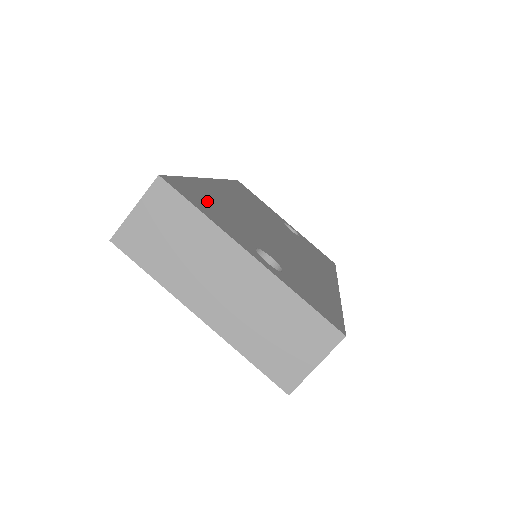
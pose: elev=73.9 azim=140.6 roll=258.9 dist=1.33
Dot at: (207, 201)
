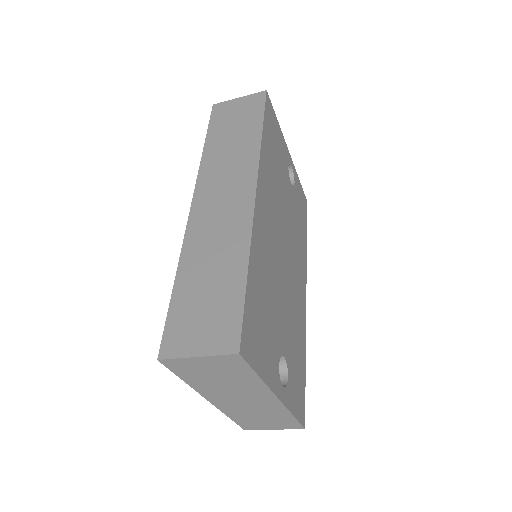
Dot at: (259, 318)
